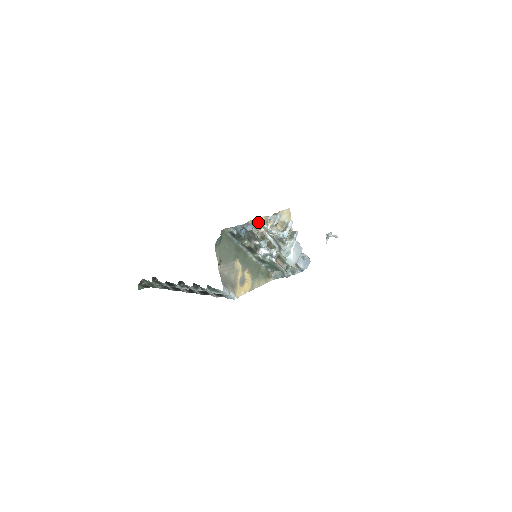
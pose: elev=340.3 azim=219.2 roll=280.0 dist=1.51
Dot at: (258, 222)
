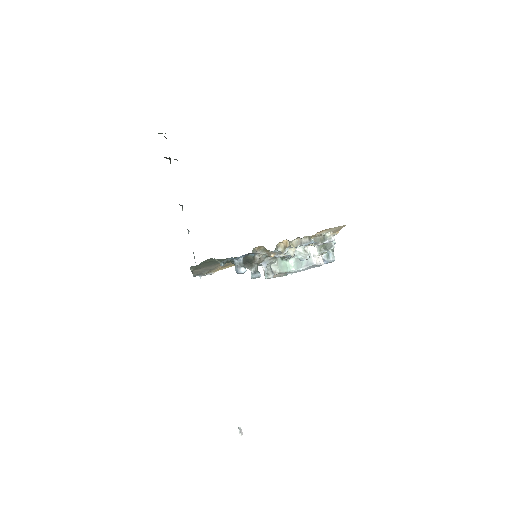
Dot at: (269, 251)
